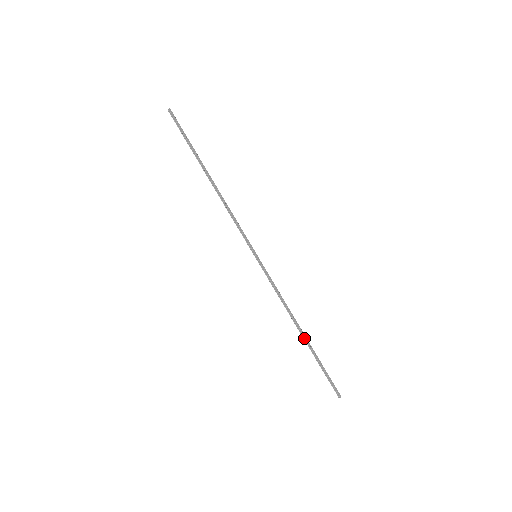
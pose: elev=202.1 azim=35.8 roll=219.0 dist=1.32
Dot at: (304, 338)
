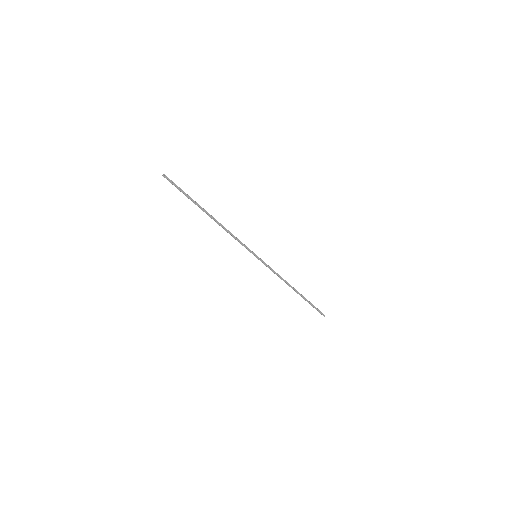
Dot at: (297, 293)
